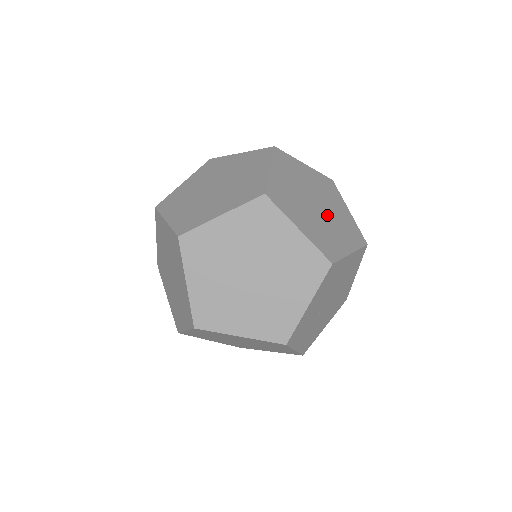
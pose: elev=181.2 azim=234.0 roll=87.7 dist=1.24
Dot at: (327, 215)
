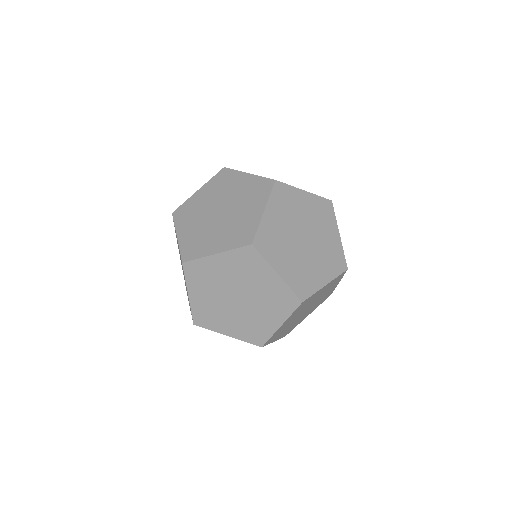
Dot at: (251, 302)
